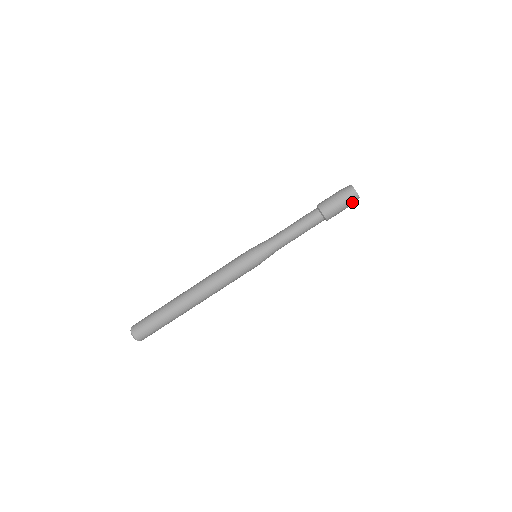
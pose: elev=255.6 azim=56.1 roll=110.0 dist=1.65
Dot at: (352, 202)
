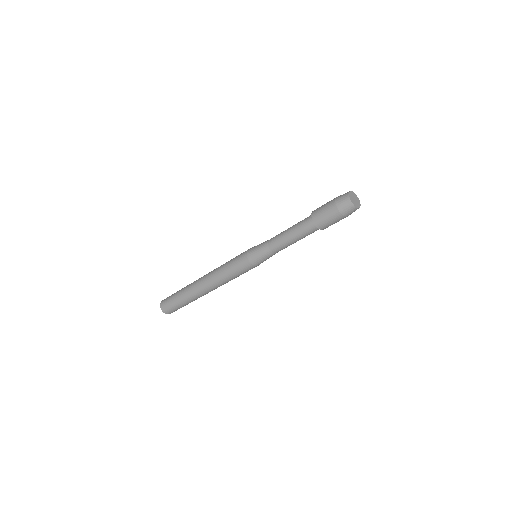
Dot at: (349, 213)
